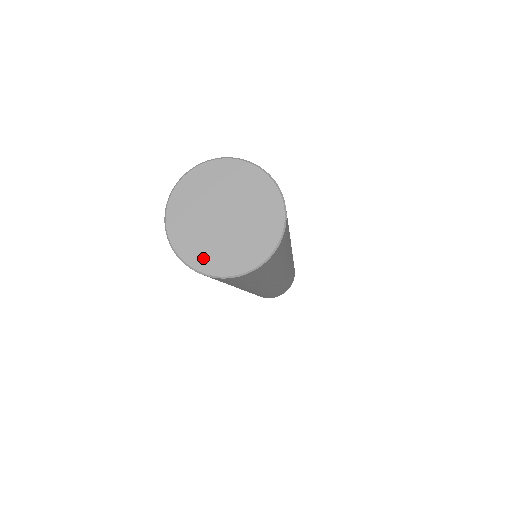
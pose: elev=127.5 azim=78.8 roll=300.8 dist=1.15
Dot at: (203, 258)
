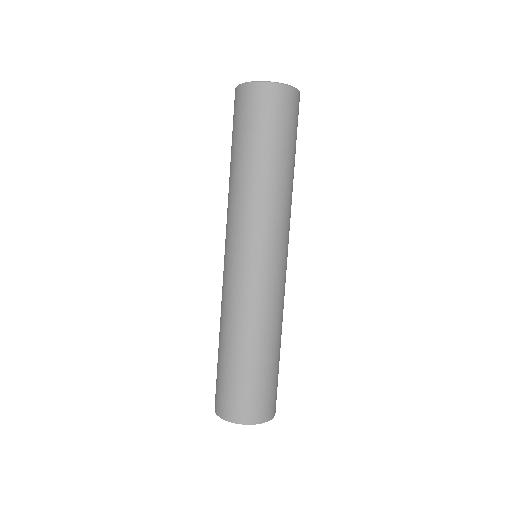
Dot at: occluded
